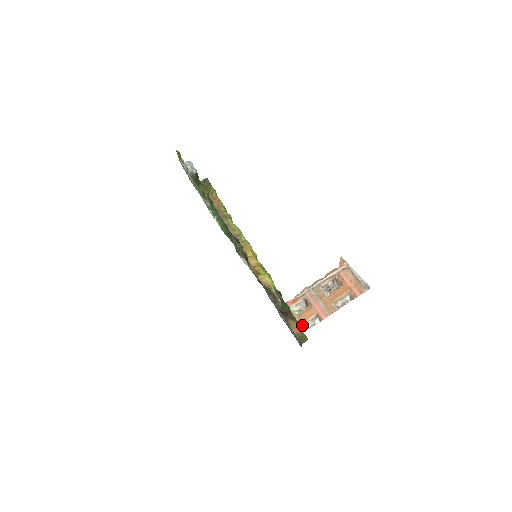
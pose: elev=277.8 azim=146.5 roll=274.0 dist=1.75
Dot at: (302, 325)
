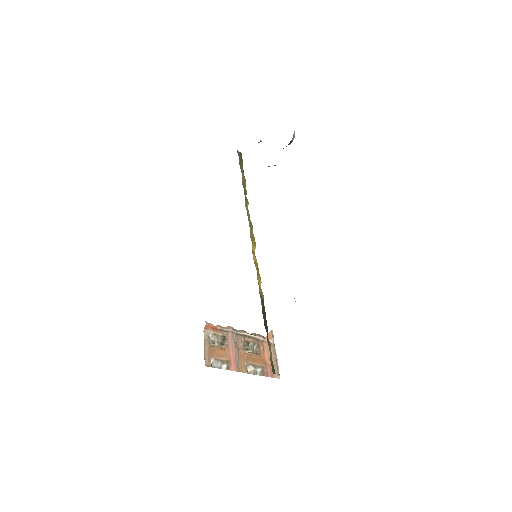
Dot at: (210, 358)
